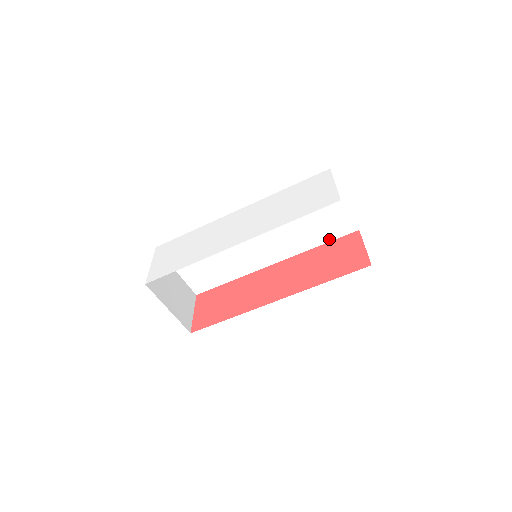
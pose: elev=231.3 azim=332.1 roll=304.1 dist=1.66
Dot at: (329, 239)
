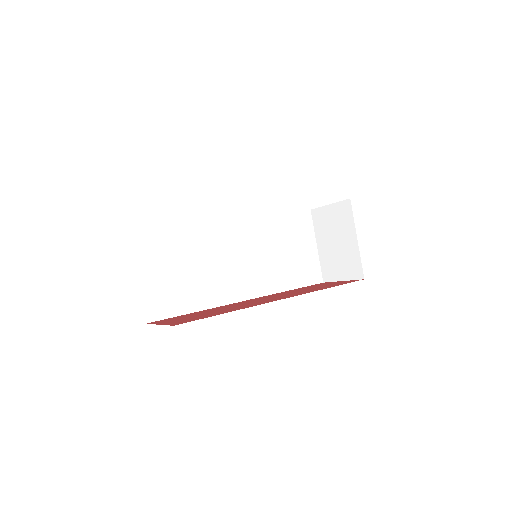
Dot at: (300, 285)
